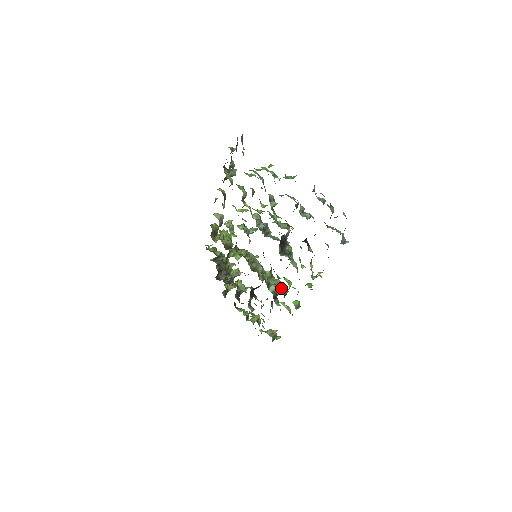
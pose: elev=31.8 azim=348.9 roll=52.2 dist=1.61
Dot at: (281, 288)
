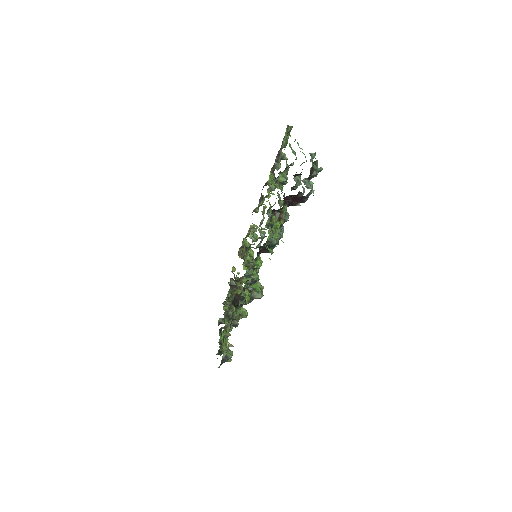
Dot at: (259, 297)
